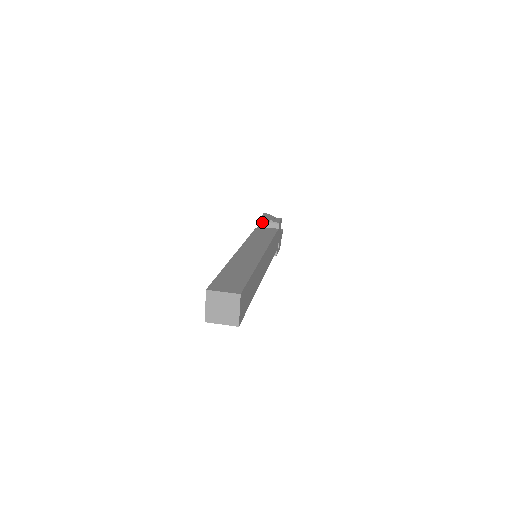
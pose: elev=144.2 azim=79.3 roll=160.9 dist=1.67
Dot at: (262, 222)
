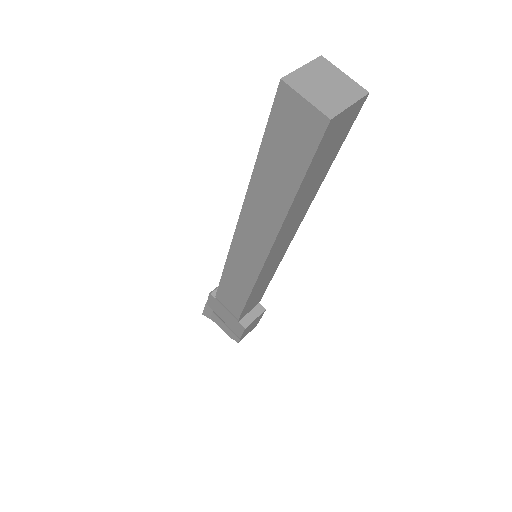
Dot at: (214, 290)
